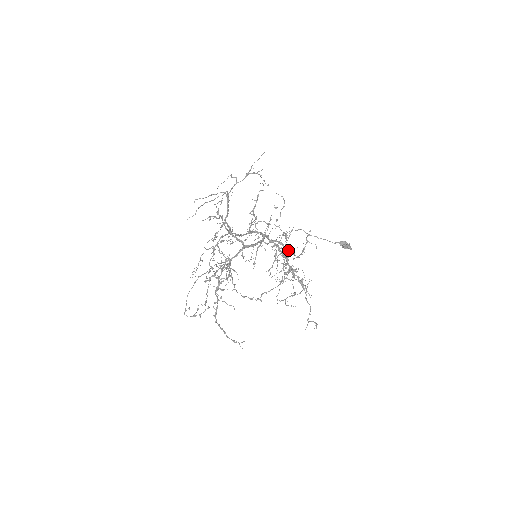
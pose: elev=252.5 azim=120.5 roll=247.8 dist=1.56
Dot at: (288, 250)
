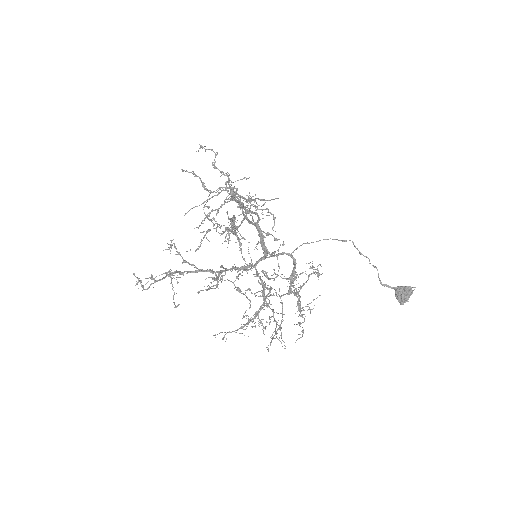
Dot at: (269, 307)
